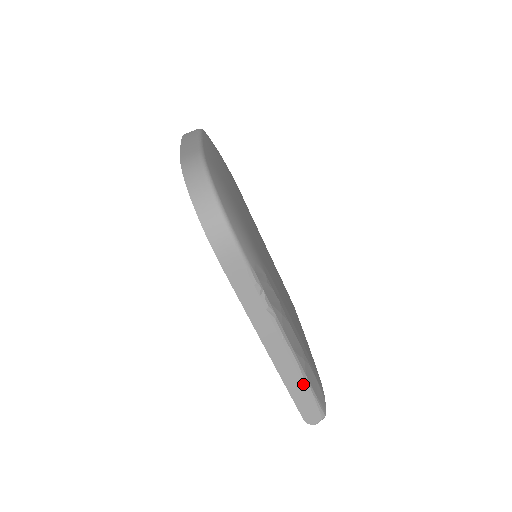
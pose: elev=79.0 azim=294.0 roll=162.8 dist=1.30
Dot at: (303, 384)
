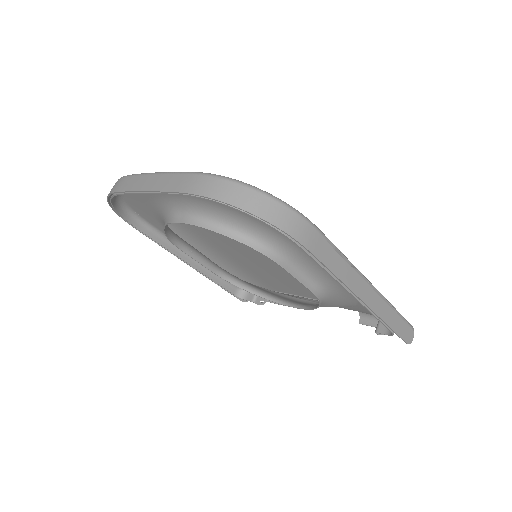
Dot at: (394, 312)
